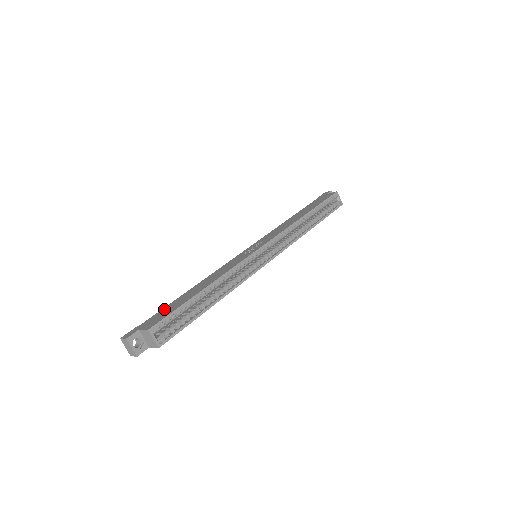
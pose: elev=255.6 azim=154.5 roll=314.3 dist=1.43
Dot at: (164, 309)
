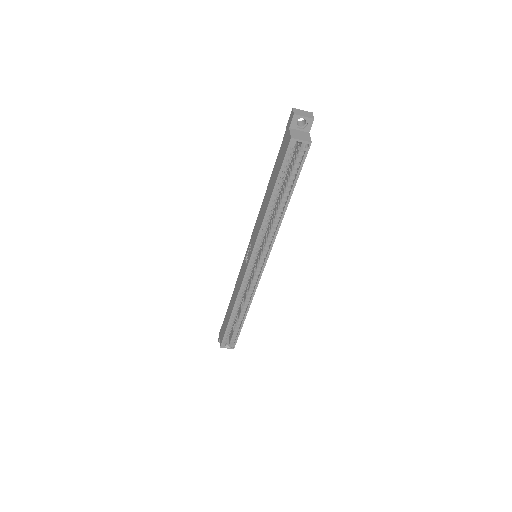
Dot at: (225, 319)
